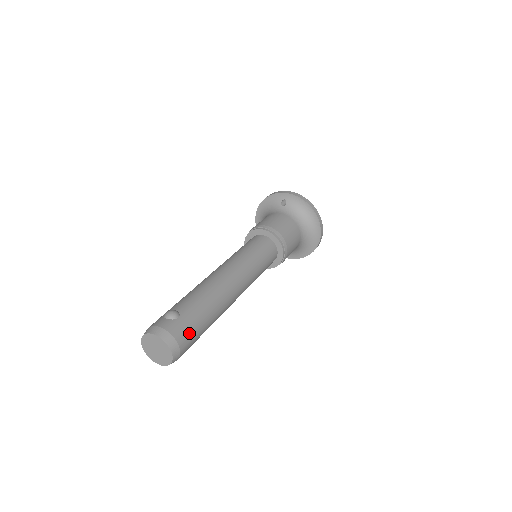
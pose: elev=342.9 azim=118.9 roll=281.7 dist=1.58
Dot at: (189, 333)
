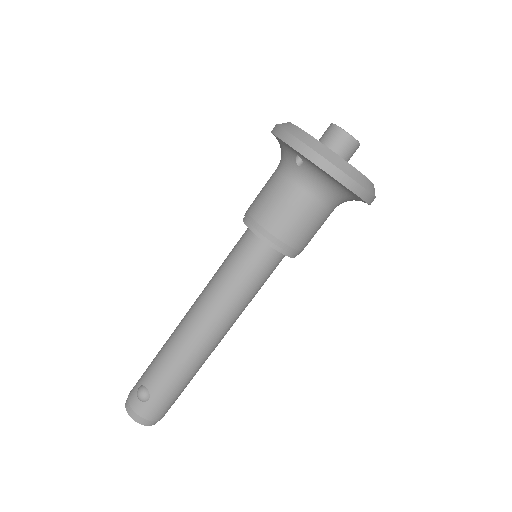
Dot at: (164, 408)
